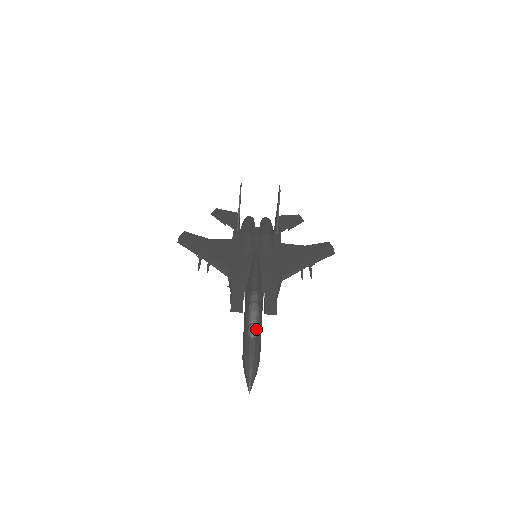
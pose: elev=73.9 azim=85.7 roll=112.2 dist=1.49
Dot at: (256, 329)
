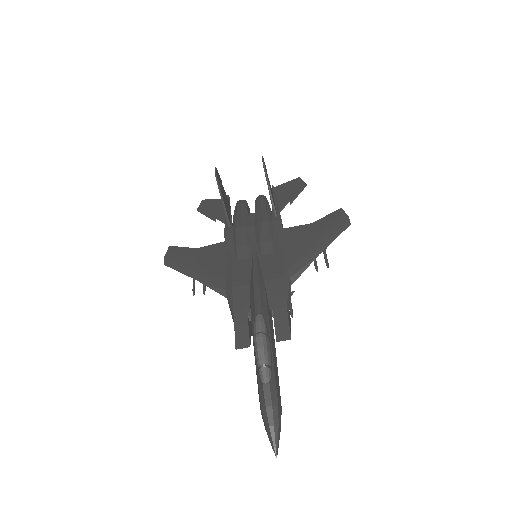
Dot at: (268, 371)
